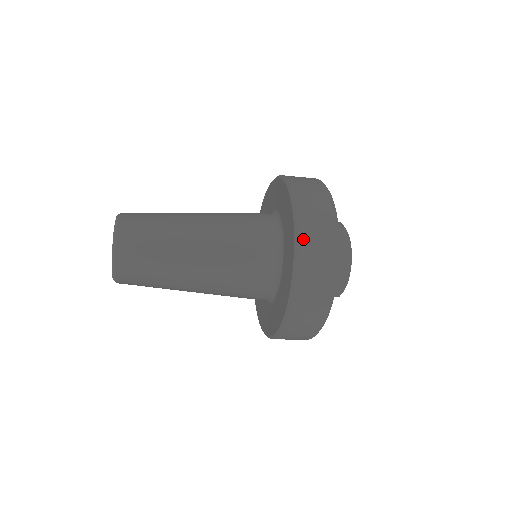
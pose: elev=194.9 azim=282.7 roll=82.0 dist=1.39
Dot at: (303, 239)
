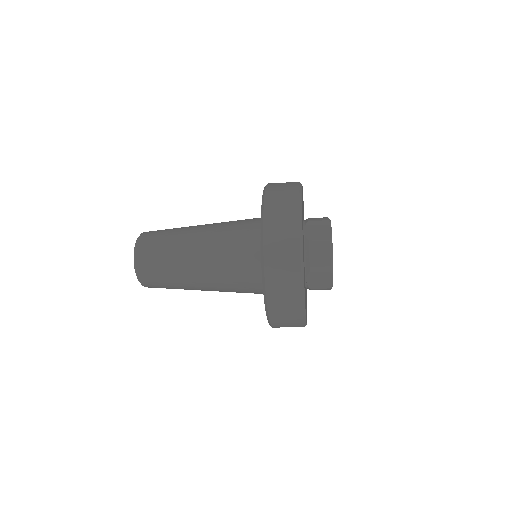
Dot at: (272, 311)
